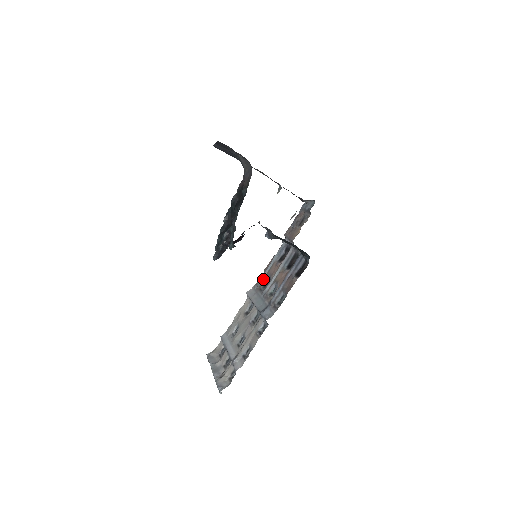
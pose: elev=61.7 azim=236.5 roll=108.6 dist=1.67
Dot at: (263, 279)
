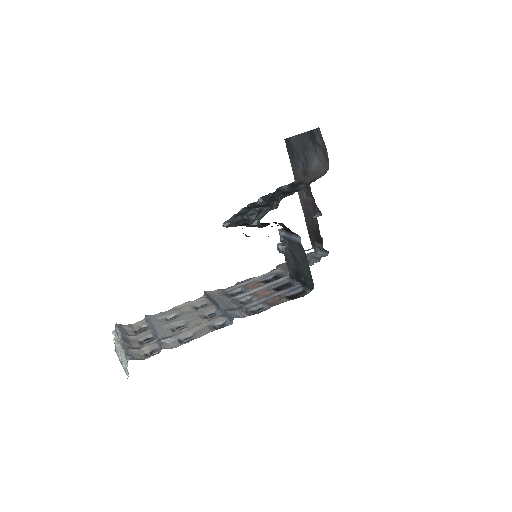
Dot at: (234, 288)
